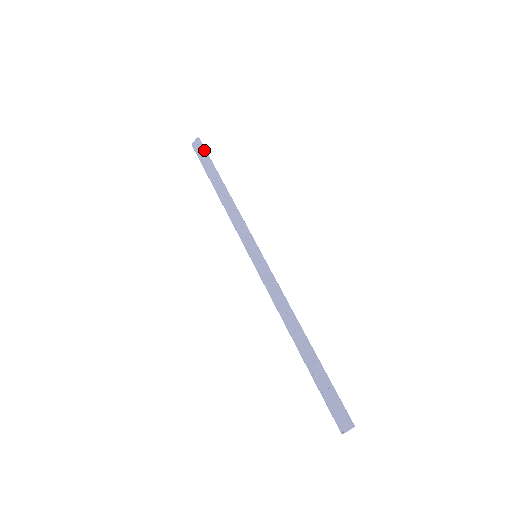
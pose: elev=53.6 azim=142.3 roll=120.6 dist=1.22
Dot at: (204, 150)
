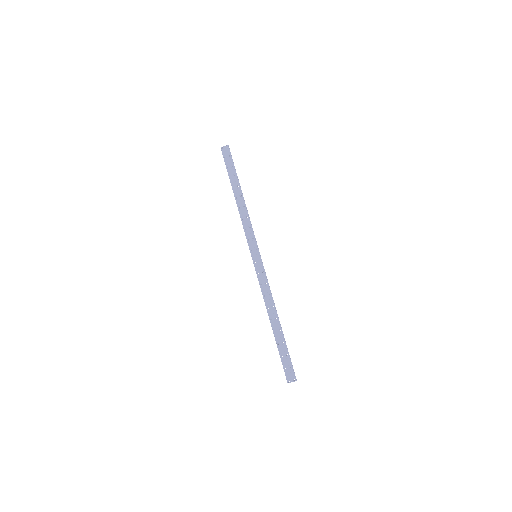
Dot at: occluded
